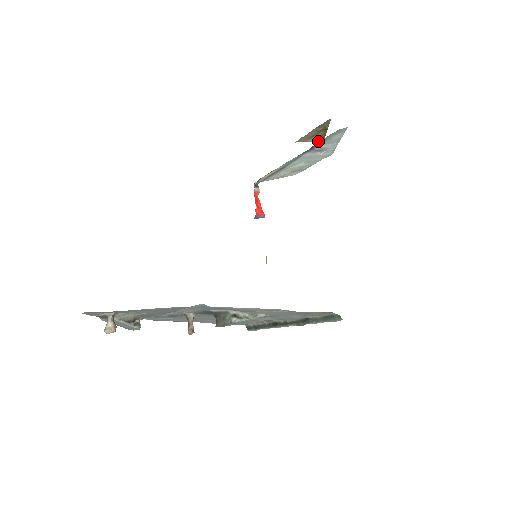
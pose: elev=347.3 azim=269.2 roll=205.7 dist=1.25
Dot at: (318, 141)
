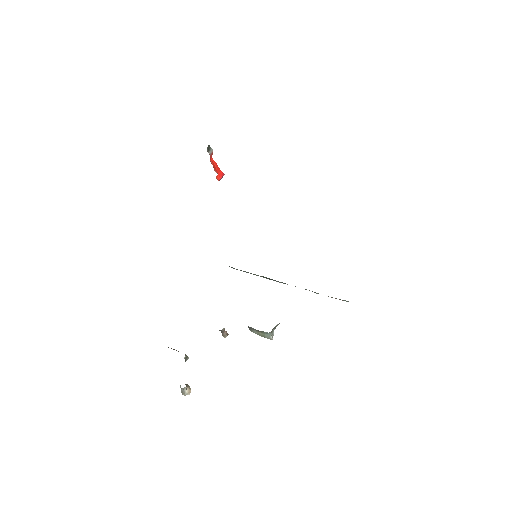
Dot at: occluded
